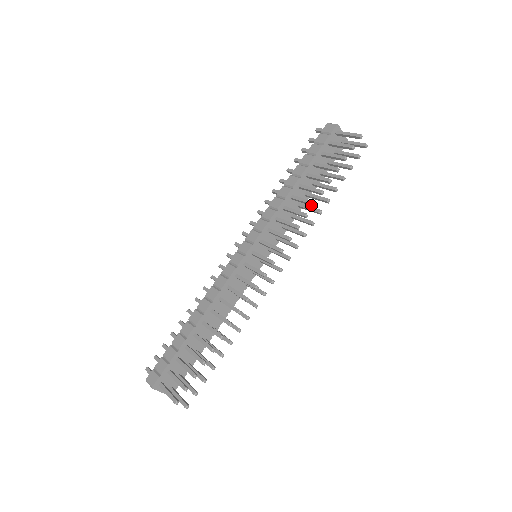
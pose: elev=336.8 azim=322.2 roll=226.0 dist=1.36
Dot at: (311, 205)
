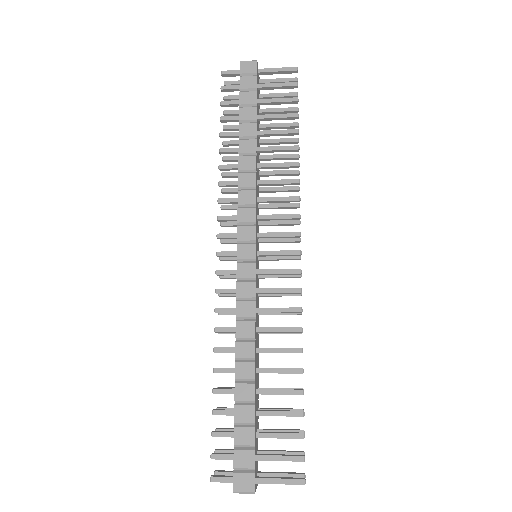
Dot at: (294, 167)
